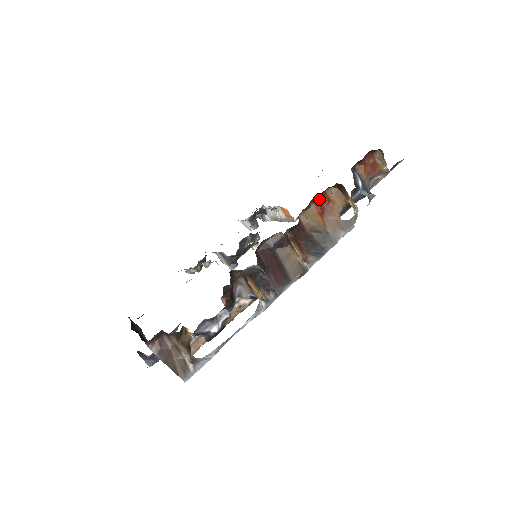
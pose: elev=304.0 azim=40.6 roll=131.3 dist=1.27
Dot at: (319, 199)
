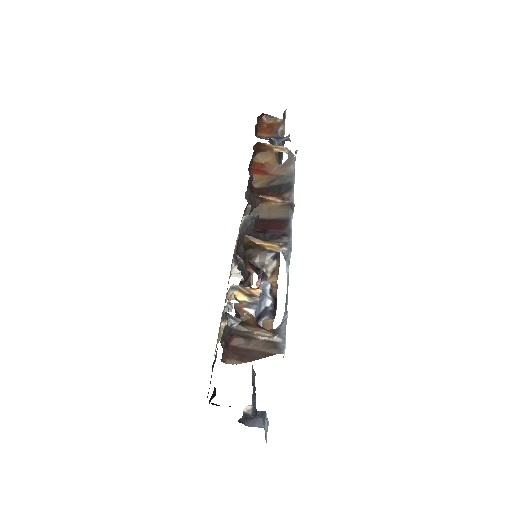
Dot at: (254, 169)
